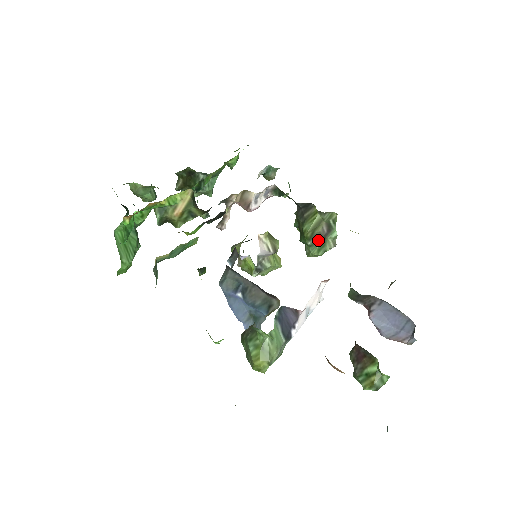
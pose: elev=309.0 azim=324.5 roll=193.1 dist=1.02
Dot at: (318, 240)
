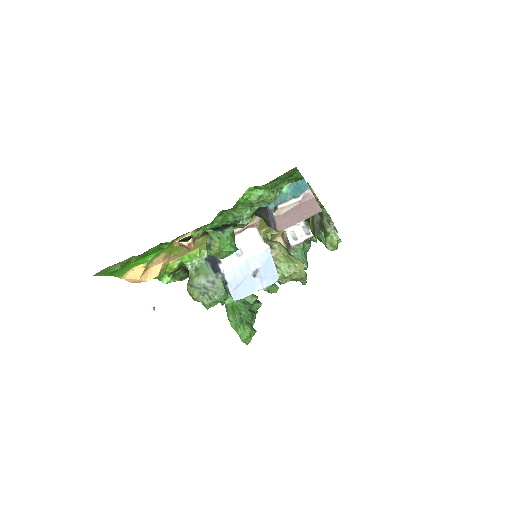
Dot at: (320, 229)
